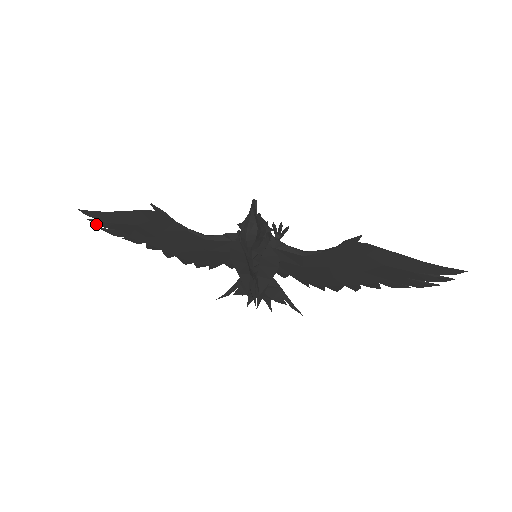
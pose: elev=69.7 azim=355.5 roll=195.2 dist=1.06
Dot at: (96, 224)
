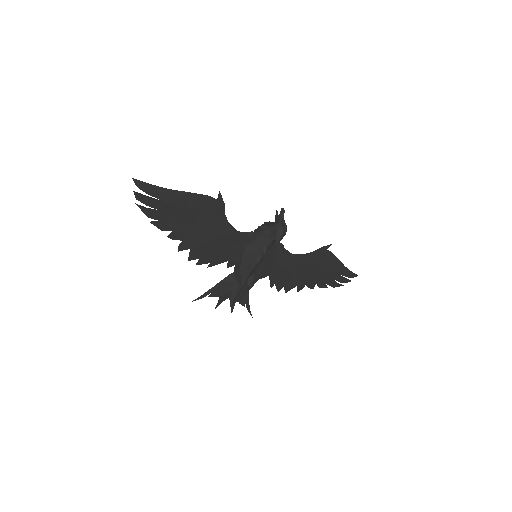
Dot at: (137, 199)
